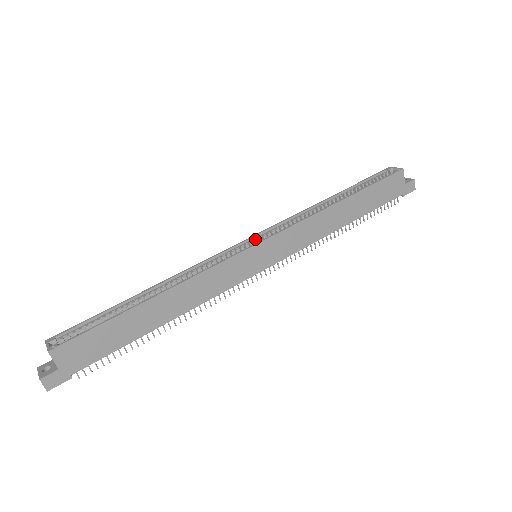
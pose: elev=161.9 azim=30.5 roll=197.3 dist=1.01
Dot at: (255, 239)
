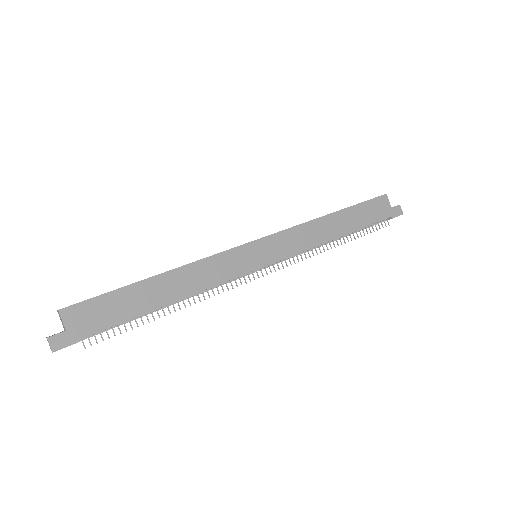
Dot at: occluded
